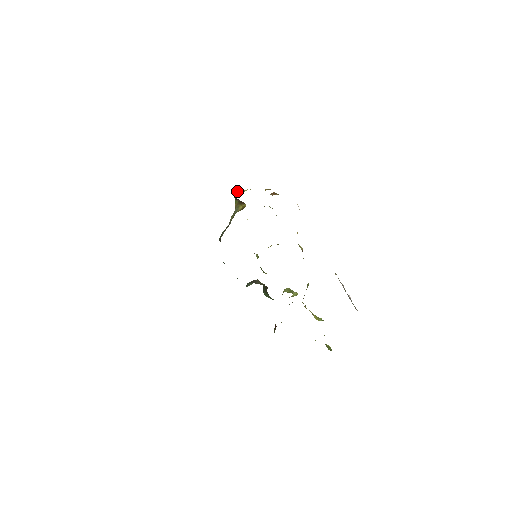
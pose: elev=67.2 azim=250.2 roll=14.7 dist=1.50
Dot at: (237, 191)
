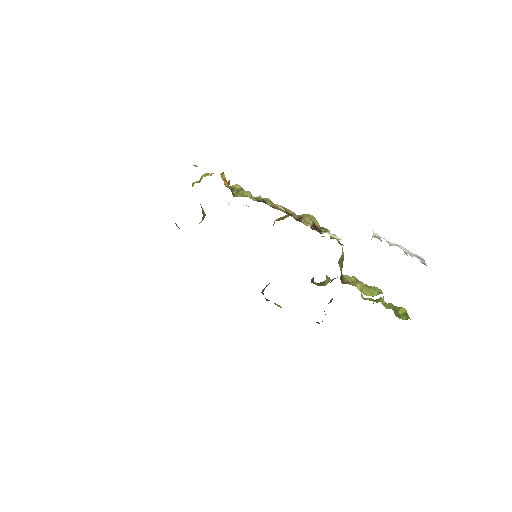
Dot at: occluded
